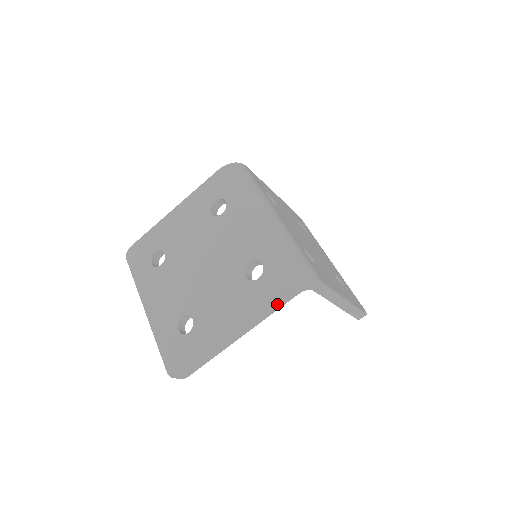
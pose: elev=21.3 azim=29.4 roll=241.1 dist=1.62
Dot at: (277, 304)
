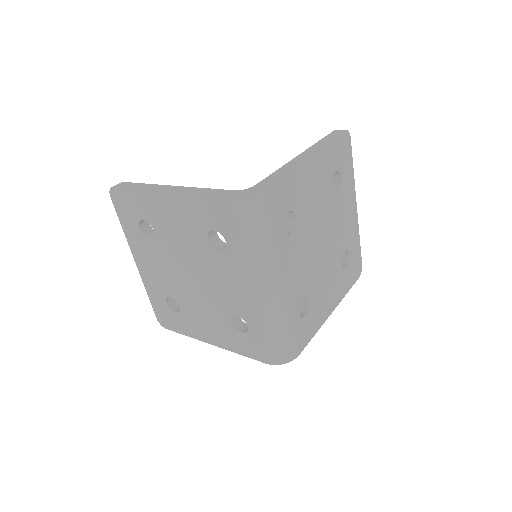
Dot at: (252, 356)
